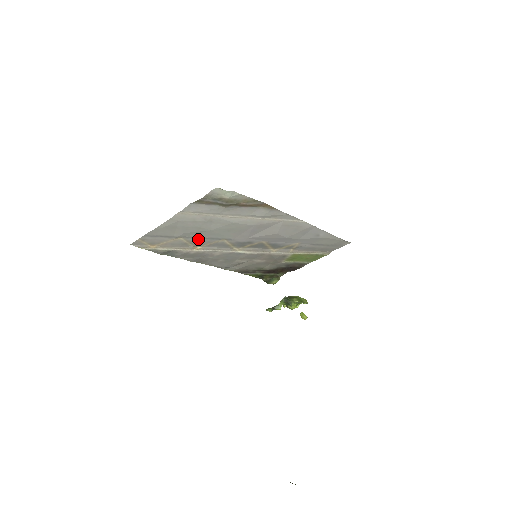
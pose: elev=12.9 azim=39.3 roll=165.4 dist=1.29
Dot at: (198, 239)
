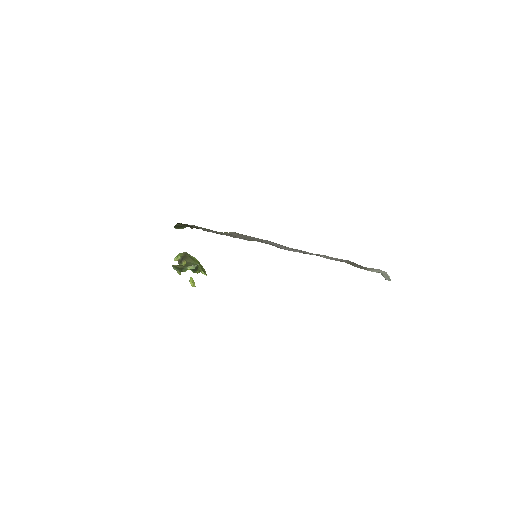
Dot at: (262, 240)
